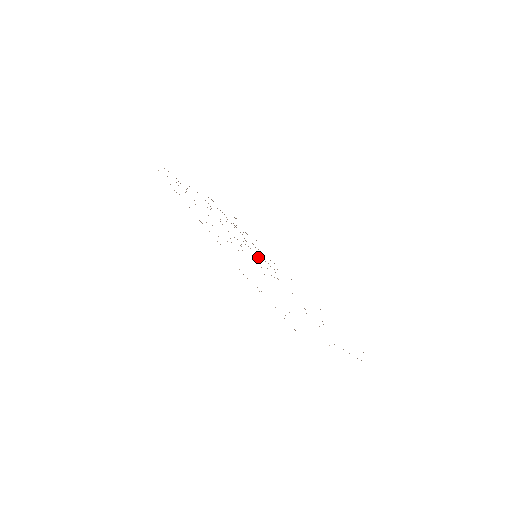
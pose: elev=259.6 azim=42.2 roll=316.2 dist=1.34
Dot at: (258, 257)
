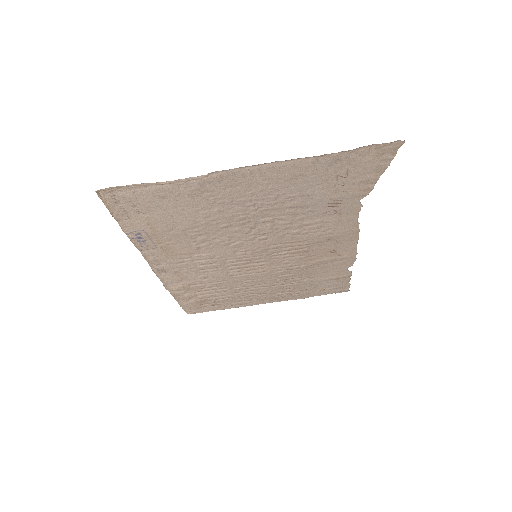
Dot at: (263, 256)
